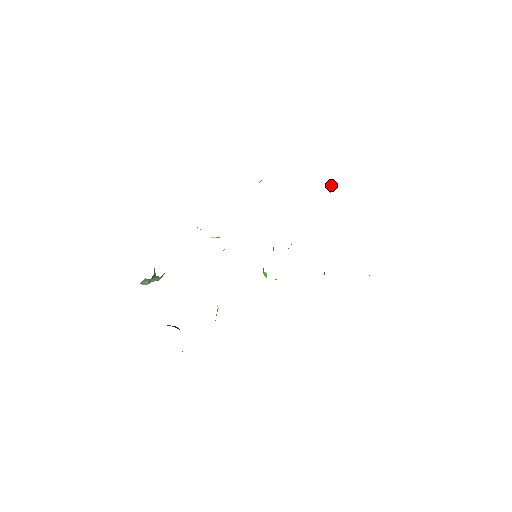
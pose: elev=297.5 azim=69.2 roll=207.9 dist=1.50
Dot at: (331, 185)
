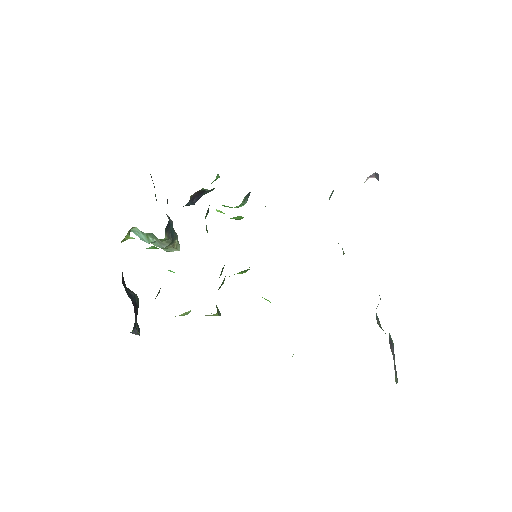
Dot at: occluded
